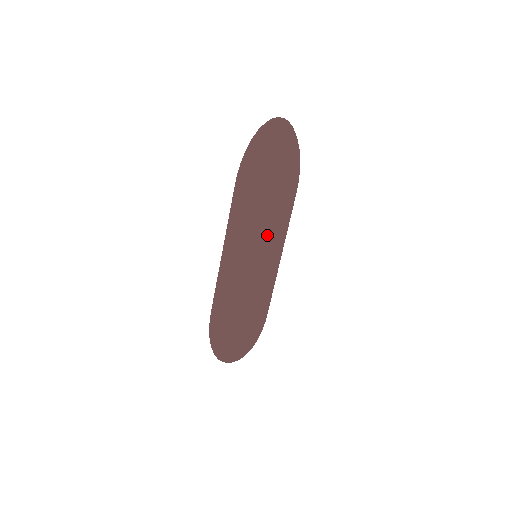
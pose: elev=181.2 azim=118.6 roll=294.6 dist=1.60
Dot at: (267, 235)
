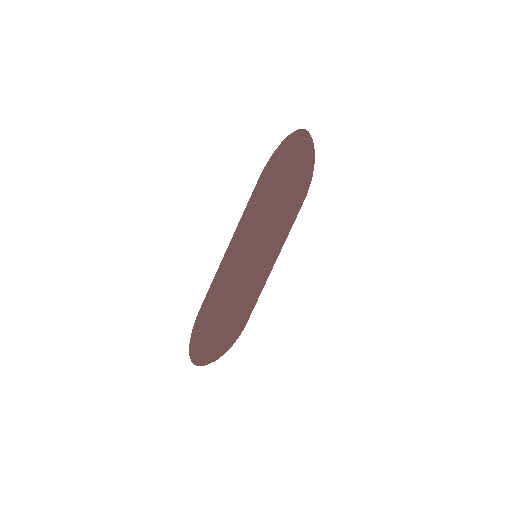
Dot at: (277, 236)
